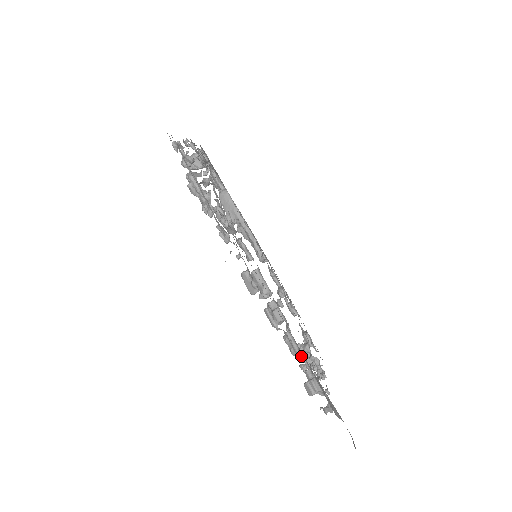
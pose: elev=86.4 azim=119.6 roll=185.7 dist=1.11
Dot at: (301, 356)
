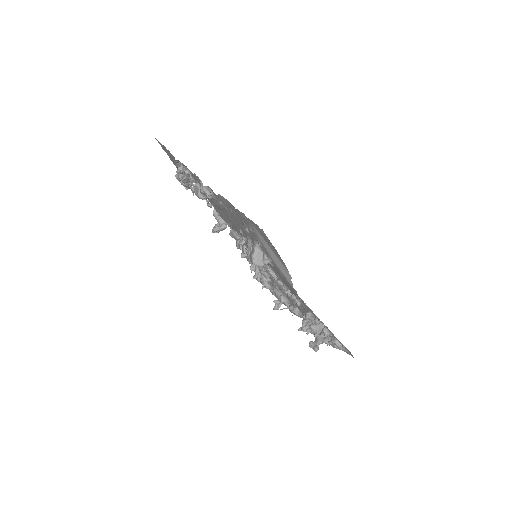
Dot at: occluded
